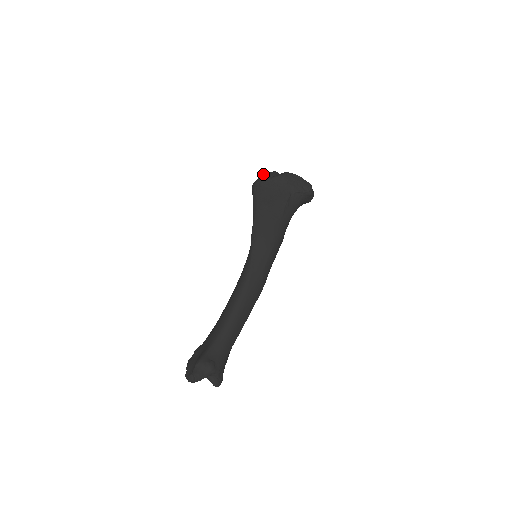
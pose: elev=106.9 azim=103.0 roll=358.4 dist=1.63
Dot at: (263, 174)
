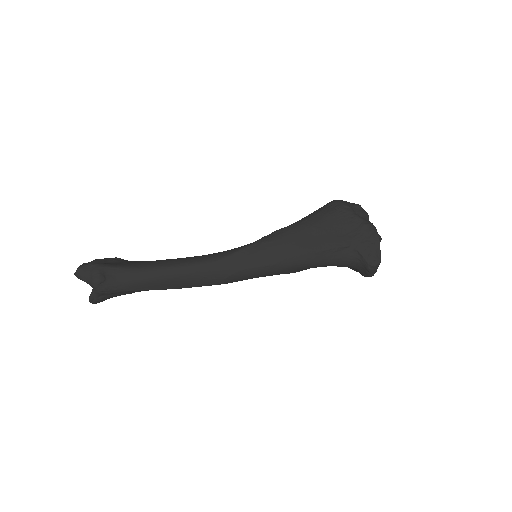
Dot at: (354, 203)
